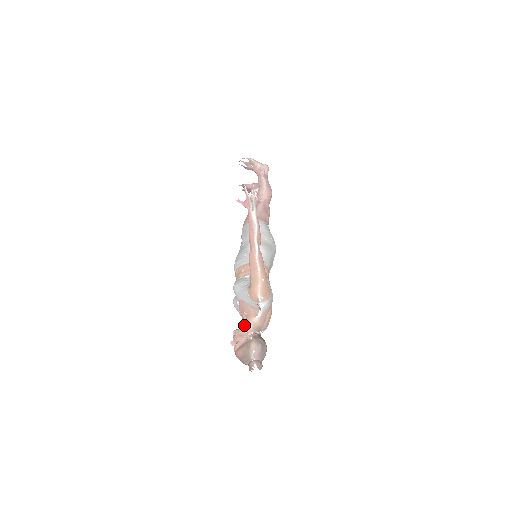
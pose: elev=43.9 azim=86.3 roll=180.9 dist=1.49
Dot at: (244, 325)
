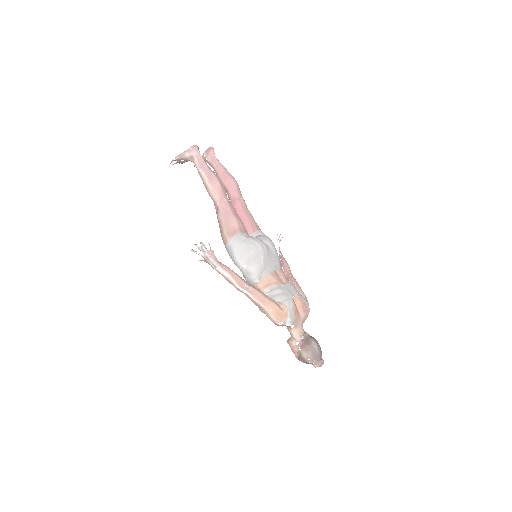
Dot at: (290, 334)
